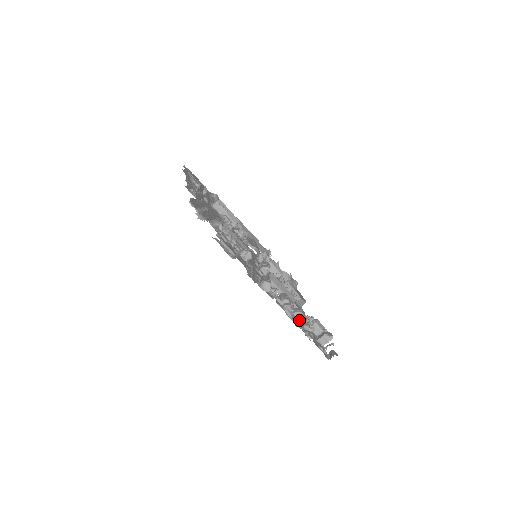
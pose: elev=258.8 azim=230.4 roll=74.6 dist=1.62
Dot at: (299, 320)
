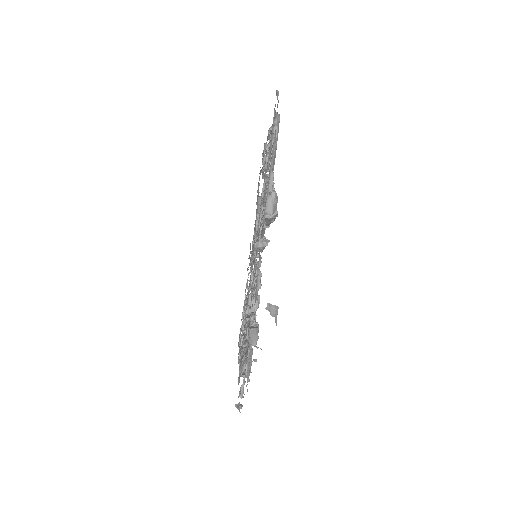
Dot at: occluded
